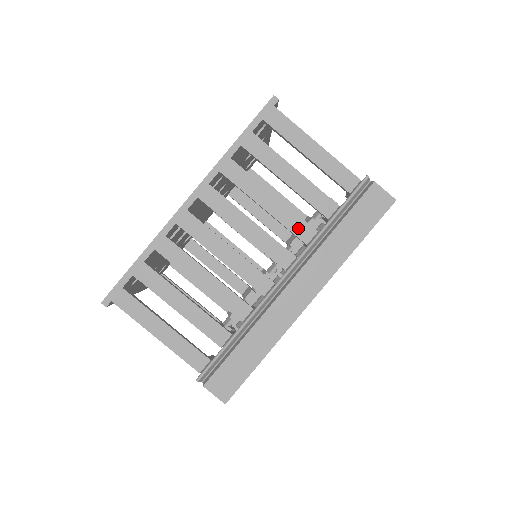
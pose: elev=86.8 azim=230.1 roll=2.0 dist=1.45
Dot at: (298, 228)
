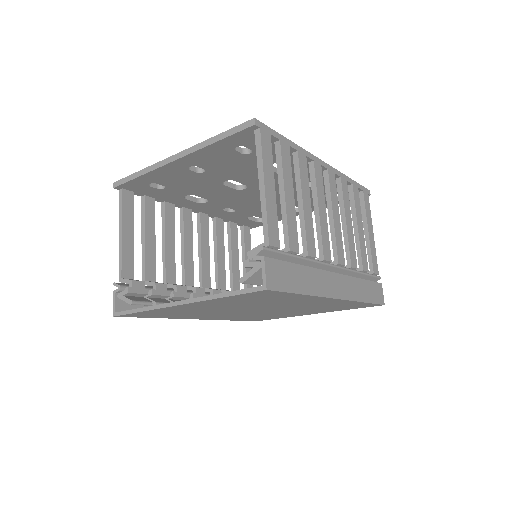
Dot at: (352, 253)
